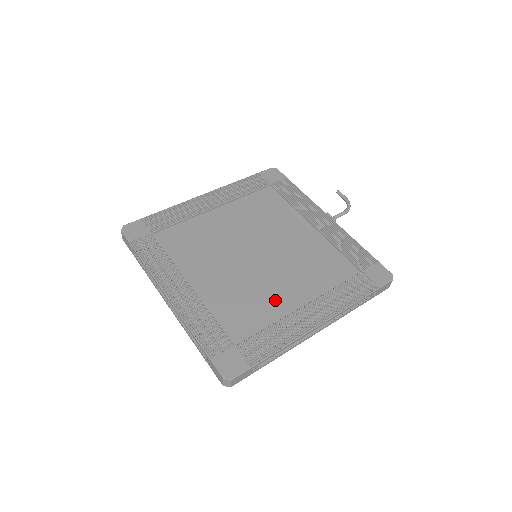
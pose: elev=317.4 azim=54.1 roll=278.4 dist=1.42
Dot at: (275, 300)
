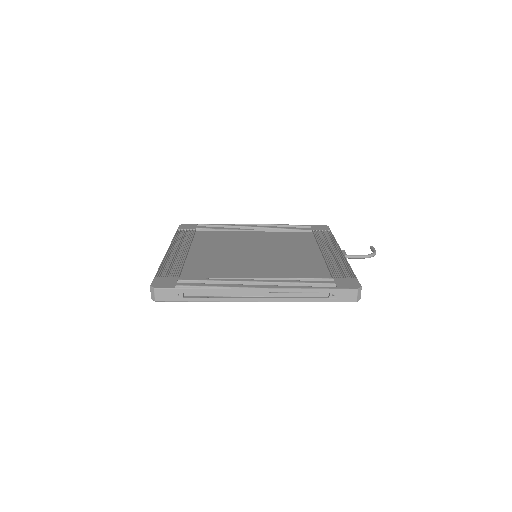
Dot at: (239, 272)
